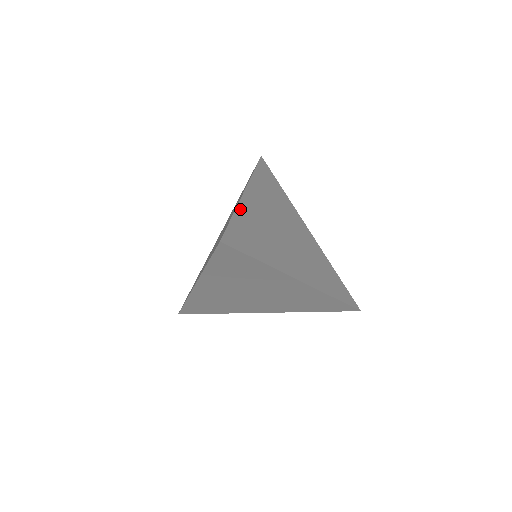
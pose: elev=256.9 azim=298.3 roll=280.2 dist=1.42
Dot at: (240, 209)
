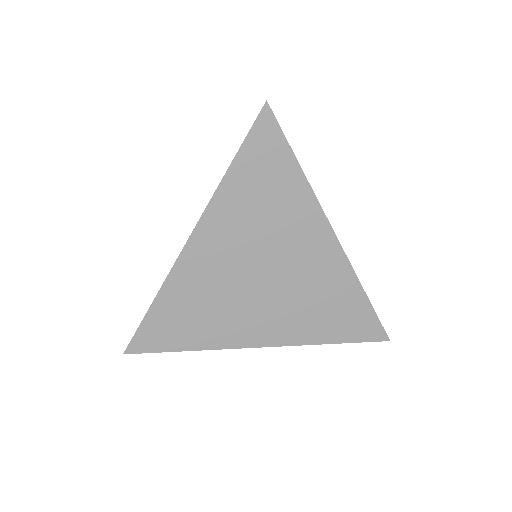
Dot at: occluded
